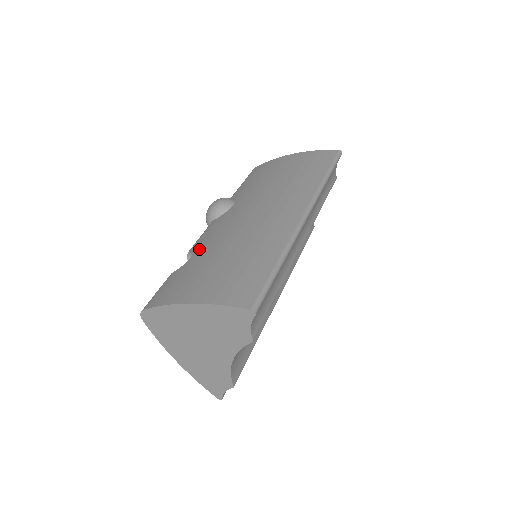
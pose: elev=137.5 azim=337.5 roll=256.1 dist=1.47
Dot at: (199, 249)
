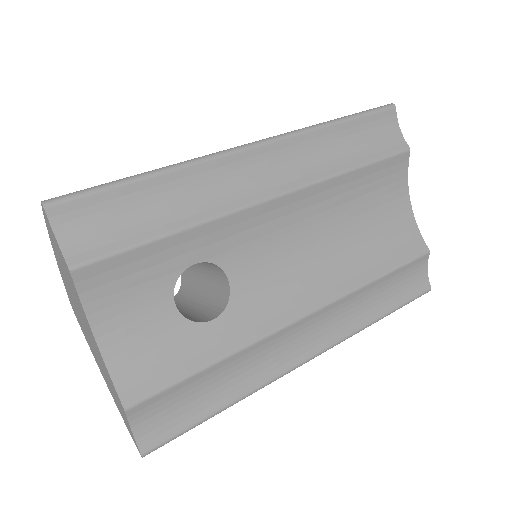
Dot at: occluded
